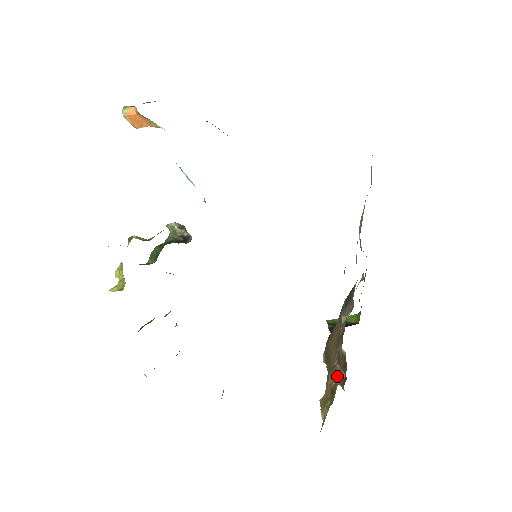
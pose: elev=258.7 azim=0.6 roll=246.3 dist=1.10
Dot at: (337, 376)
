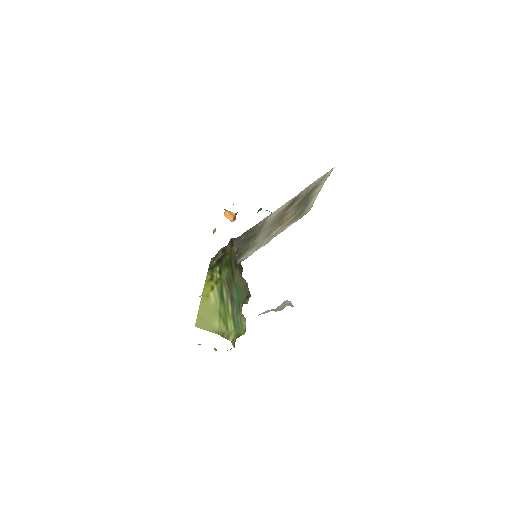
Dot at: occluded
